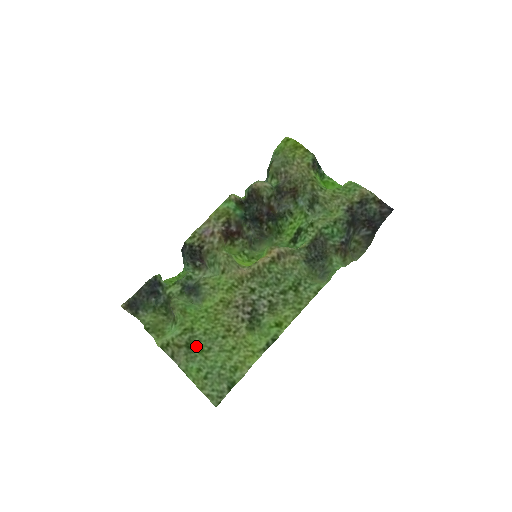
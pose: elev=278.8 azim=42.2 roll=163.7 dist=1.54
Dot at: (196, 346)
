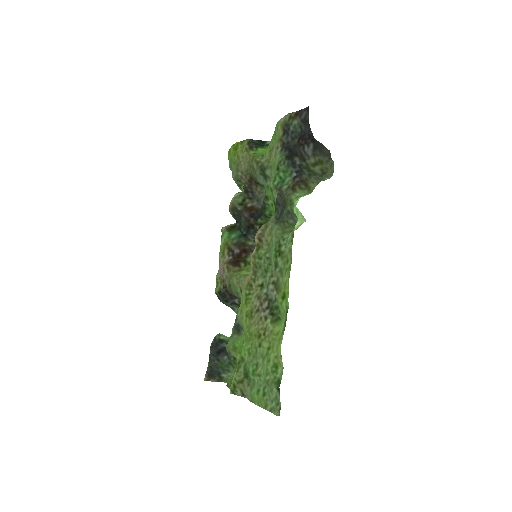
Dot at: (249, 371)
